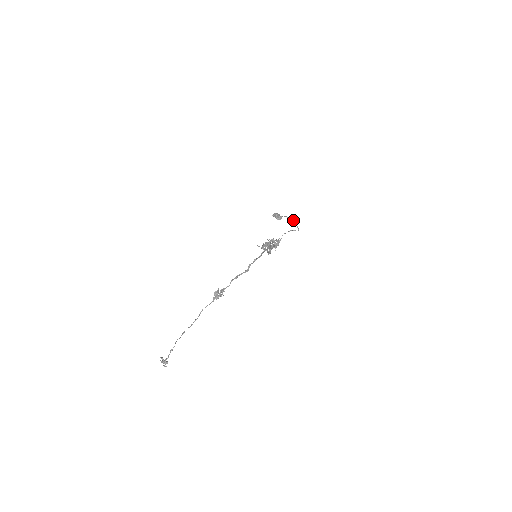
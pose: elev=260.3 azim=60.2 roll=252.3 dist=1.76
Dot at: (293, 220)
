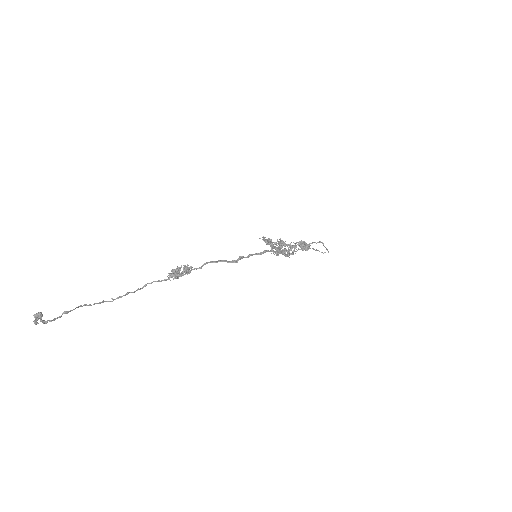
Dot at: (323, 244)
